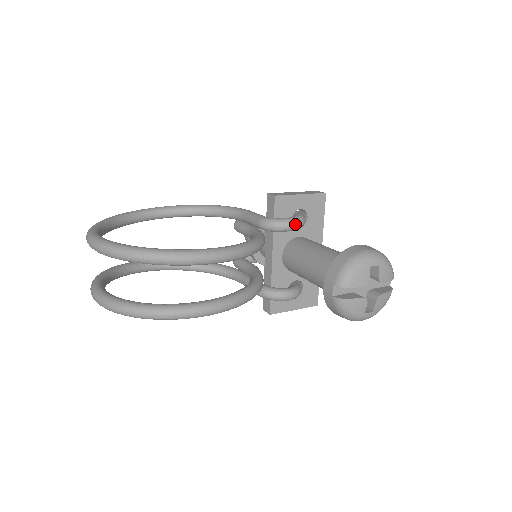
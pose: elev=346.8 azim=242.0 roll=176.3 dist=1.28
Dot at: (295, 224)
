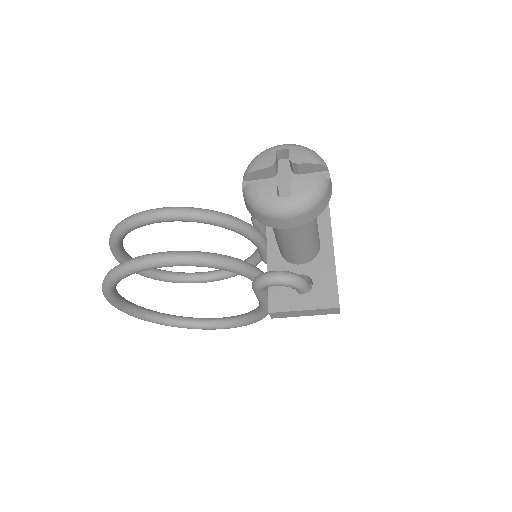
Dot at: occluded
